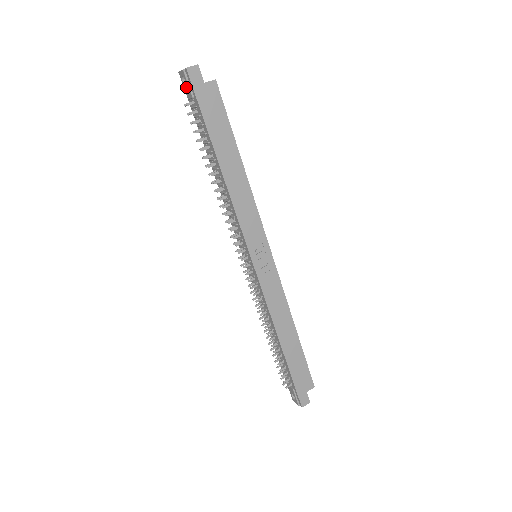
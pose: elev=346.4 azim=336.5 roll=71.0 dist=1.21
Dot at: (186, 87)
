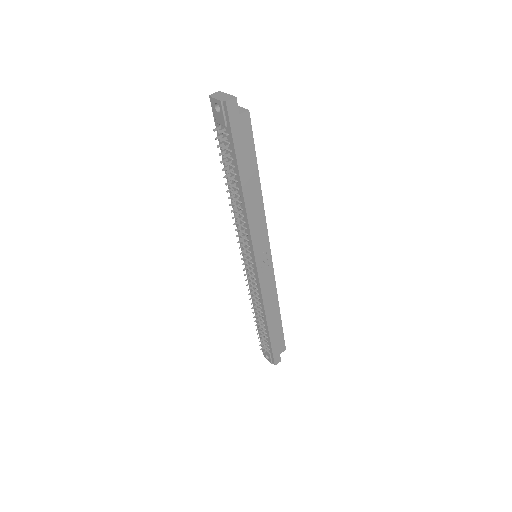
Dot at: (219, 114)
